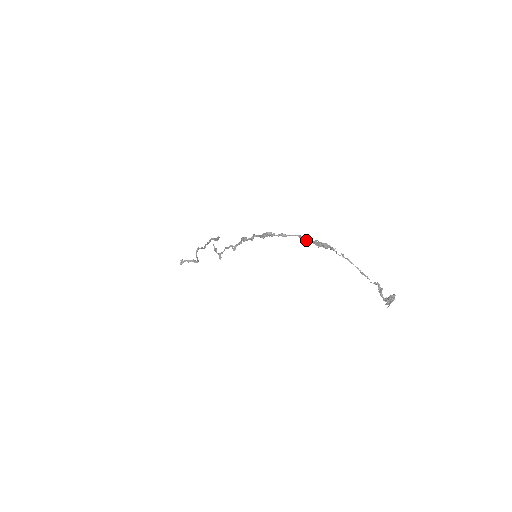
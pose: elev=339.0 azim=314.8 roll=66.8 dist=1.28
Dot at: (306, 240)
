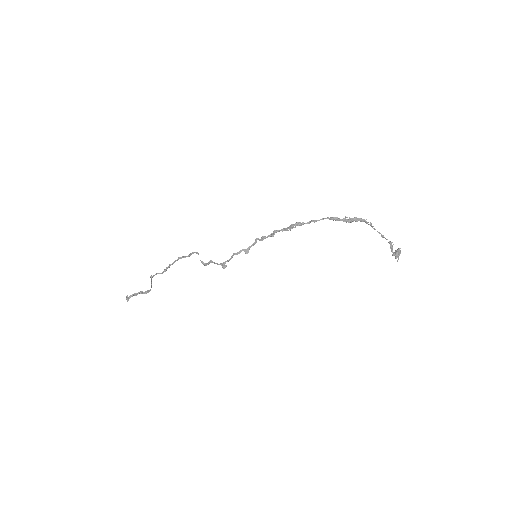
Dot at: (336, 220)
